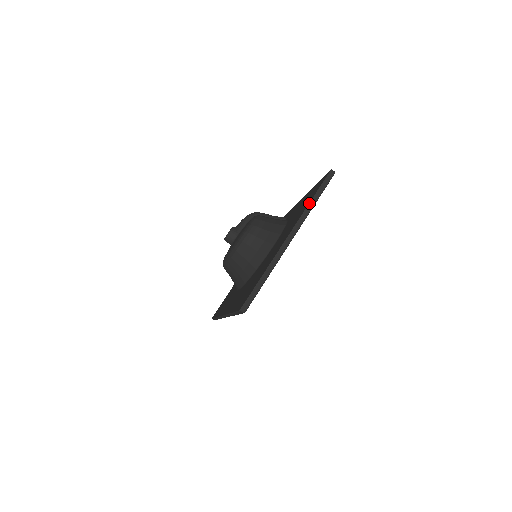
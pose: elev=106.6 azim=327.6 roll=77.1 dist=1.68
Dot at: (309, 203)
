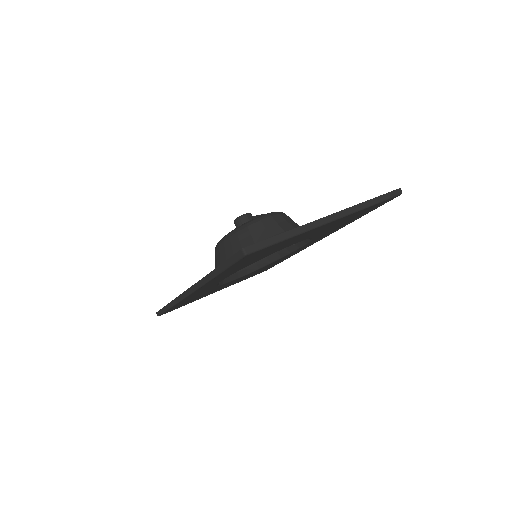
Dot at: (366, 201)
